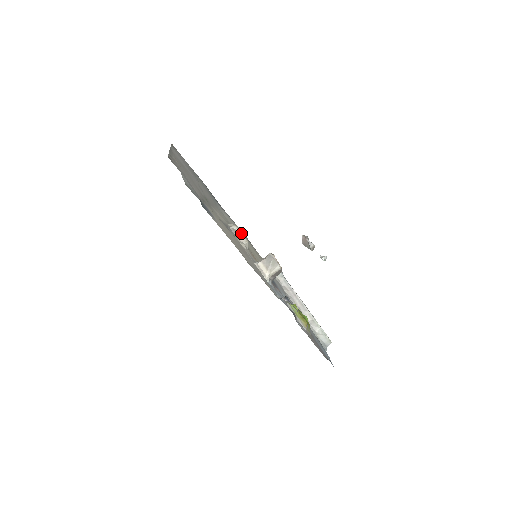
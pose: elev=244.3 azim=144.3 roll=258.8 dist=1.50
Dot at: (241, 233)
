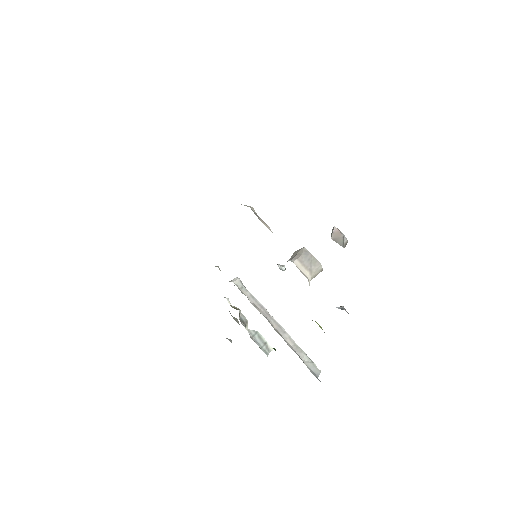
Dot at: occluded
